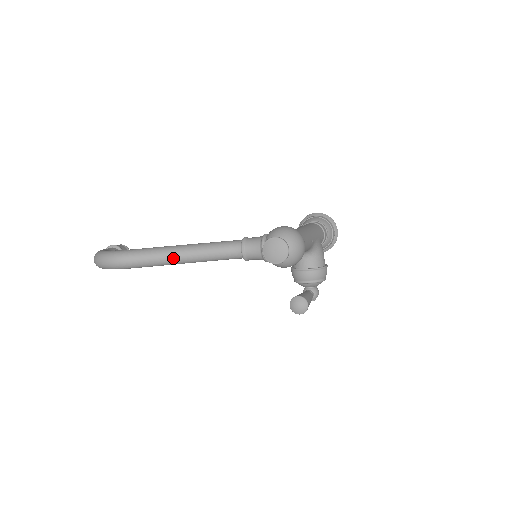
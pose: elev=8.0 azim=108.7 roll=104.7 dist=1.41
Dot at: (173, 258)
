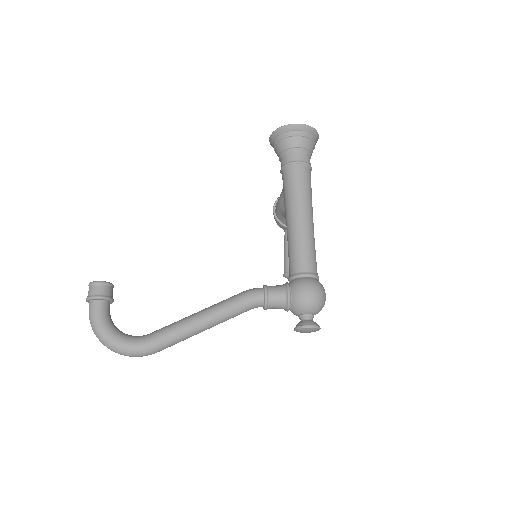
Dot at: occluded
